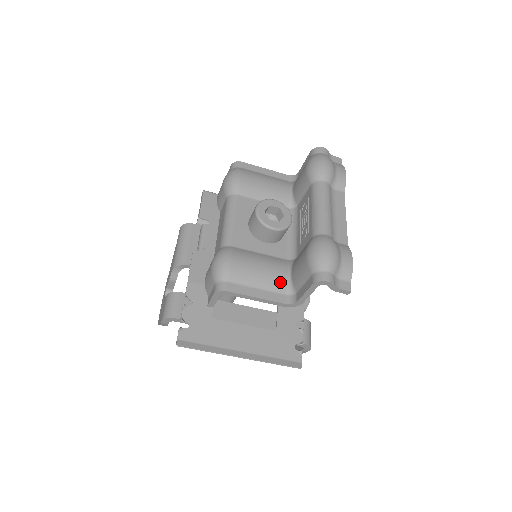
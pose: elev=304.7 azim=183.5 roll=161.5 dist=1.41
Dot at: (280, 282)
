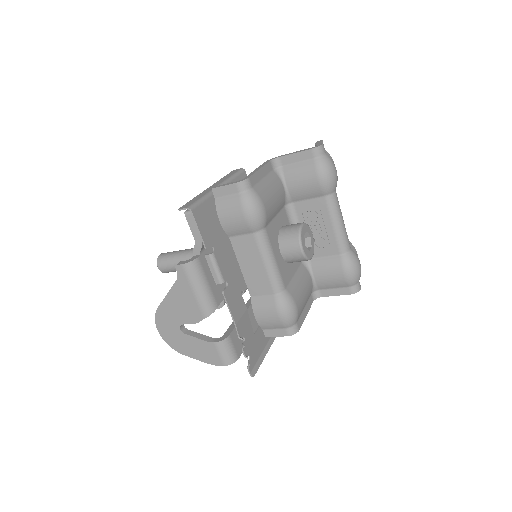
Dot at: (311, 290)
